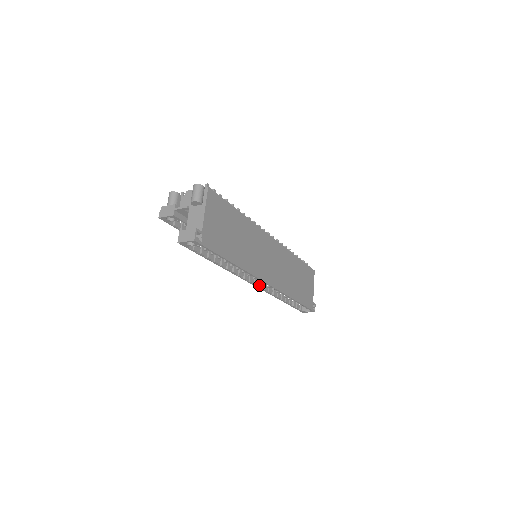
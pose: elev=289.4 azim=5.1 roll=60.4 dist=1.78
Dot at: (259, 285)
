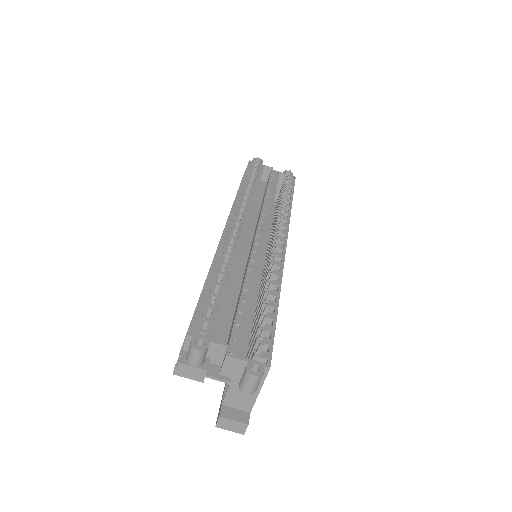
Dot at: occluded
